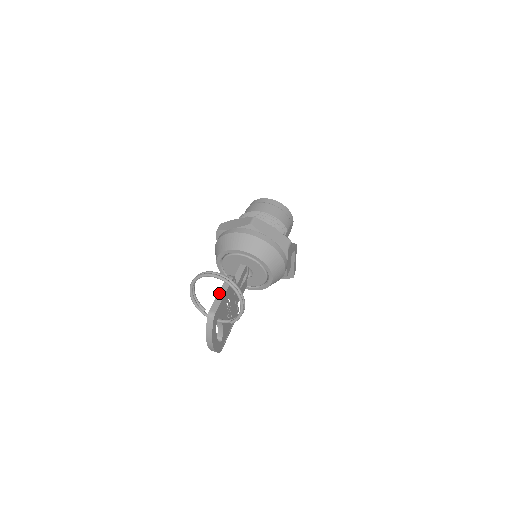
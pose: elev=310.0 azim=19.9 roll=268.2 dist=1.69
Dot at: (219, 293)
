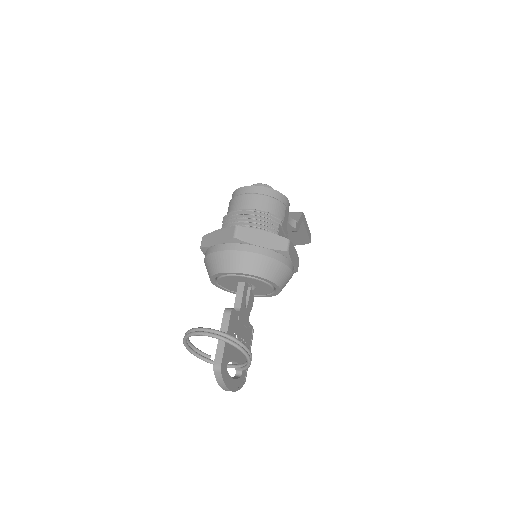
Dot at: occluded
